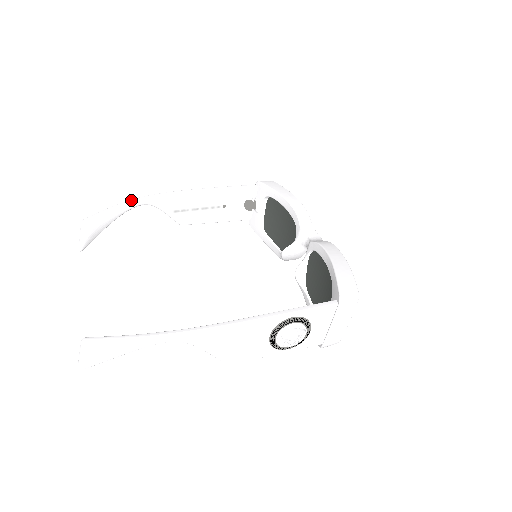
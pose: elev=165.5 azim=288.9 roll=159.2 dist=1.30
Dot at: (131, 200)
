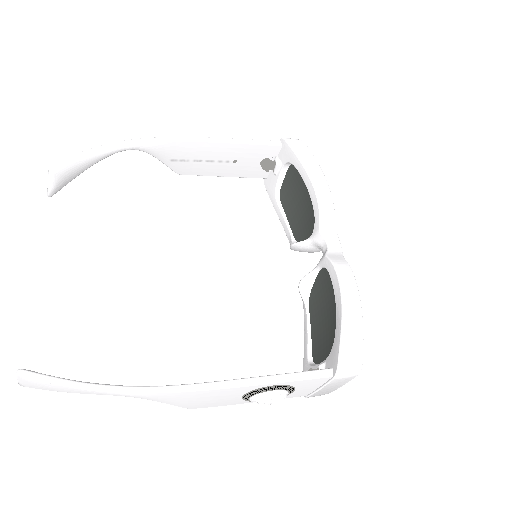
Dot at: (115, 143)
